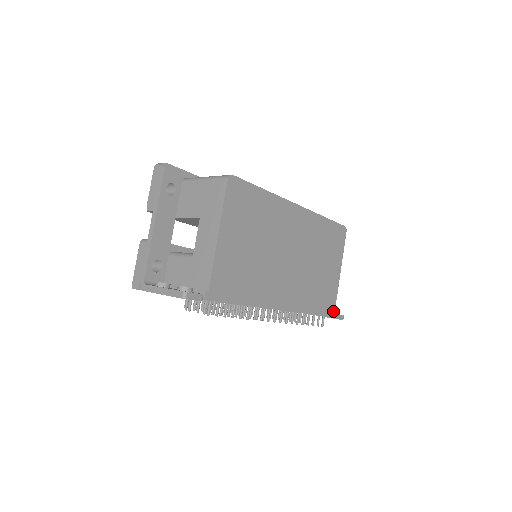
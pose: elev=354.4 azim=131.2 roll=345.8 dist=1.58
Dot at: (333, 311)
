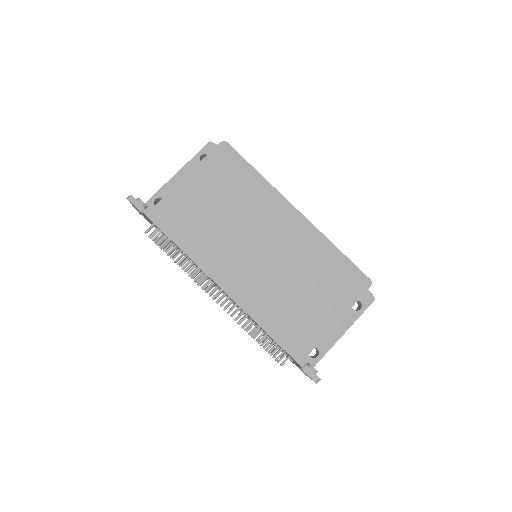
Dot at: (302, 356)
